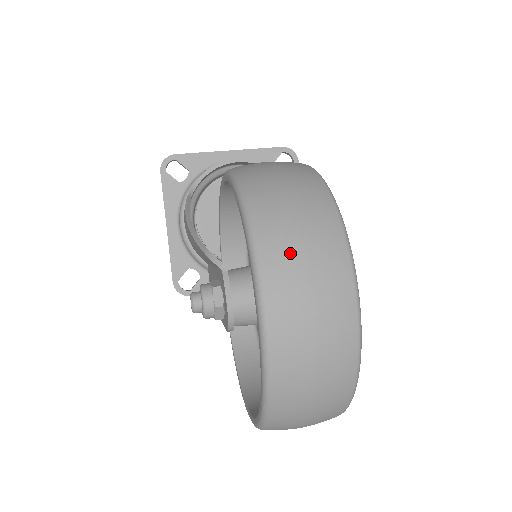
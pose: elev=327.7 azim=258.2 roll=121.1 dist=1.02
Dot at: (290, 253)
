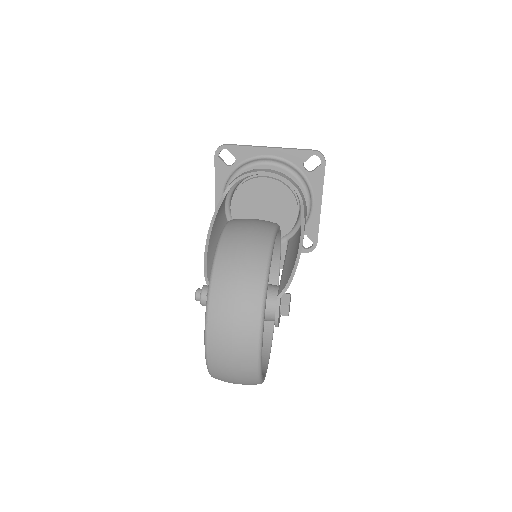
Dot at: (224, 323)
